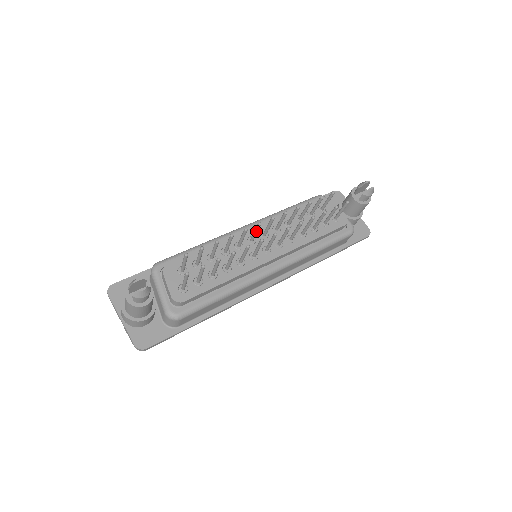
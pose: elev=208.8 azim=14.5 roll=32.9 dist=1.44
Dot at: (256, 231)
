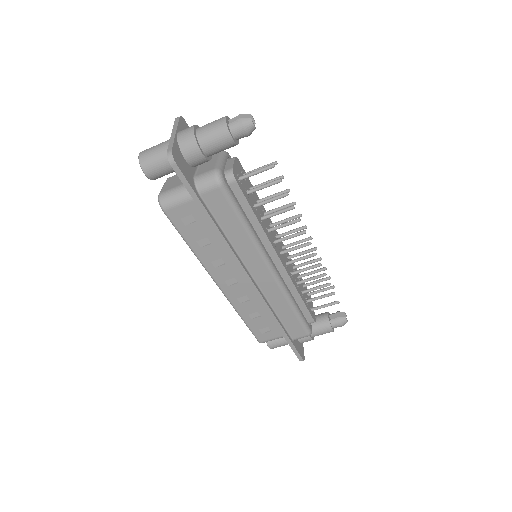
Dot at: (295, 230)
